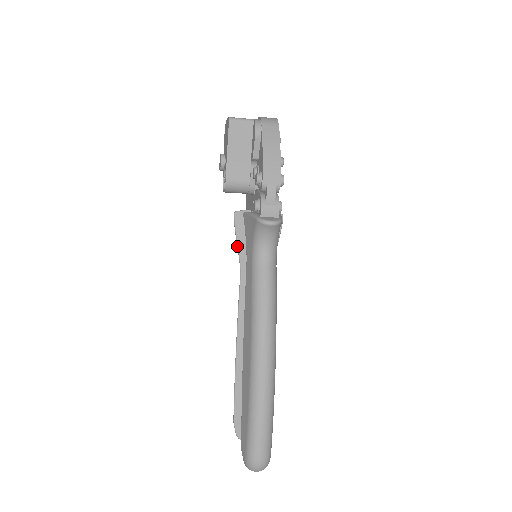
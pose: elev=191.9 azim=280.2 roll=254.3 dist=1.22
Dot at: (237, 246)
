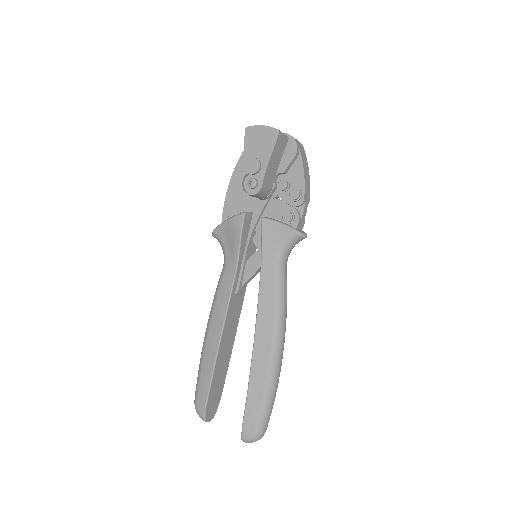
Dot at: (239, 245)
